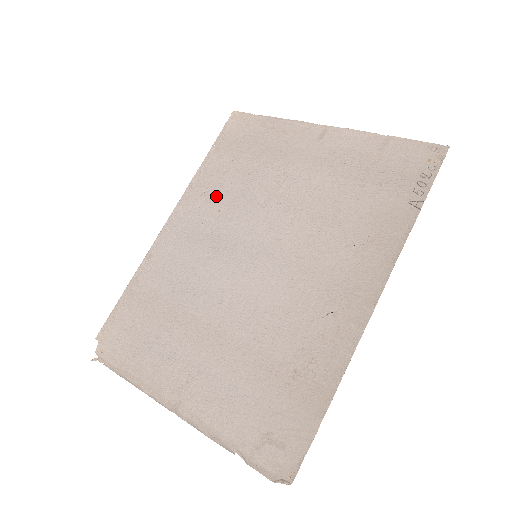
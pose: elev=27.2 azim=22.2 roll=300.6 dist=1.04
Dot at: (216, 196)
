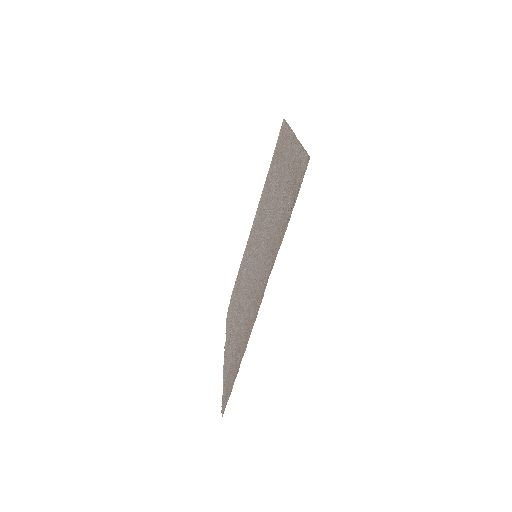
Dot at: (263, 202)
